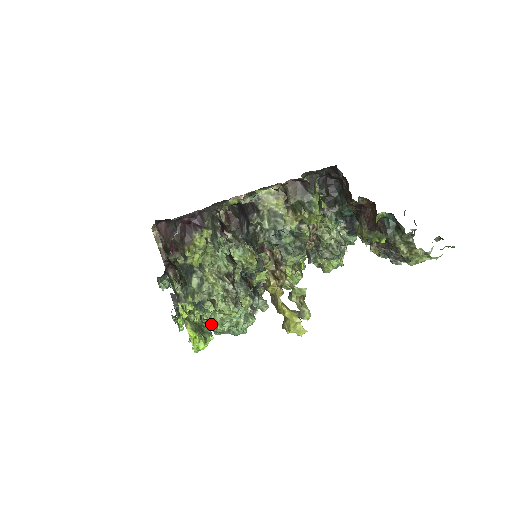
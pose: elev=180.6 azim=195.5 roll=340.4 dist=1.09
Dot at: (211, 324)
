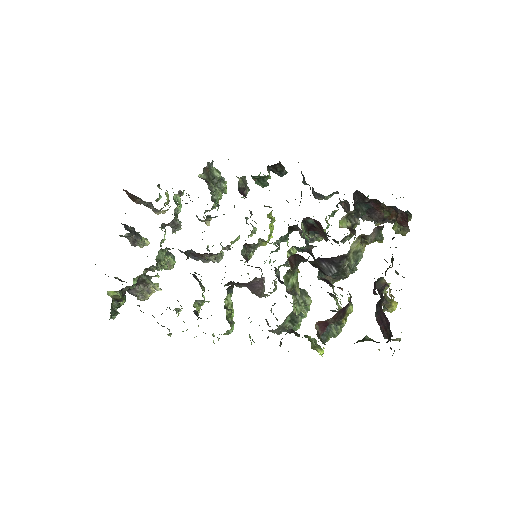
Dot at: occluded
